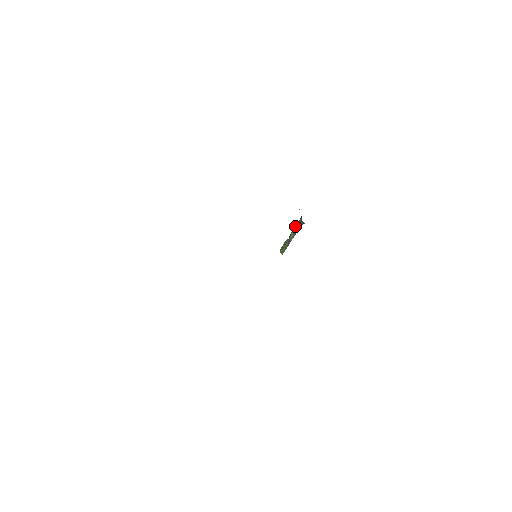
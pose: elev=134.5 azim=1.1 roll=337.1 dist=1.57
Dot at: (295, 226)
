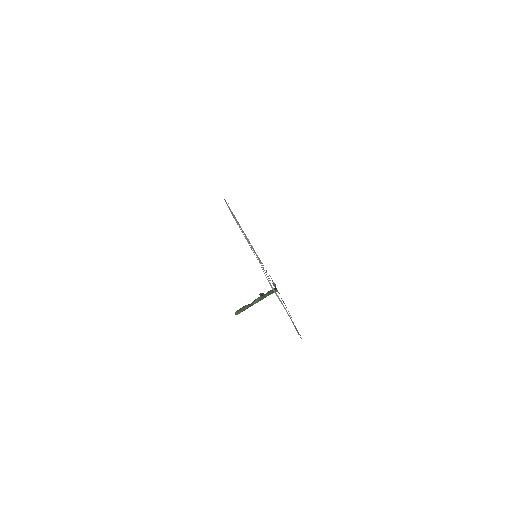
Dot at: occluded
